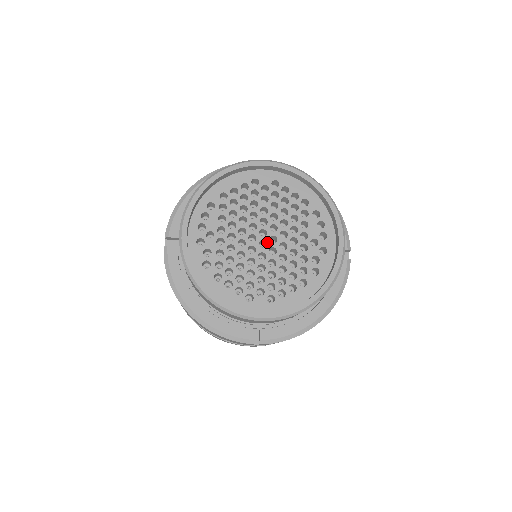
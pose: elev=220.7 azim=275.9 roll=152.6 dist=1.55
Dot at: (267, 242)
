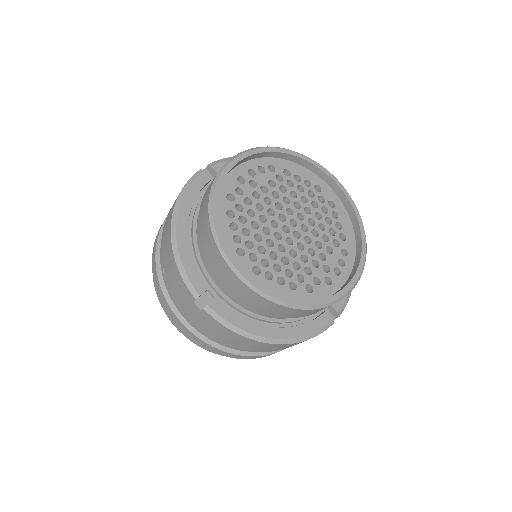
Dot at: (291, 231)
